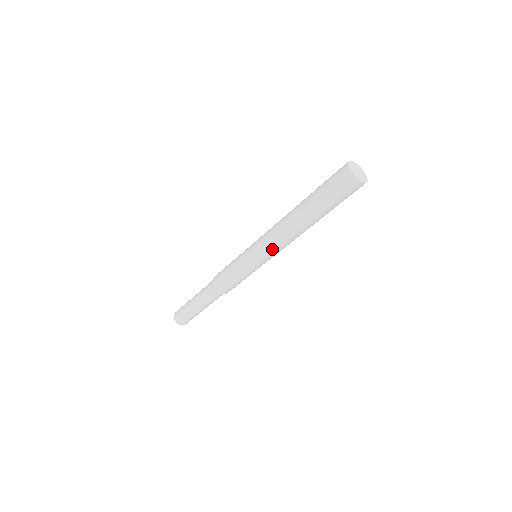
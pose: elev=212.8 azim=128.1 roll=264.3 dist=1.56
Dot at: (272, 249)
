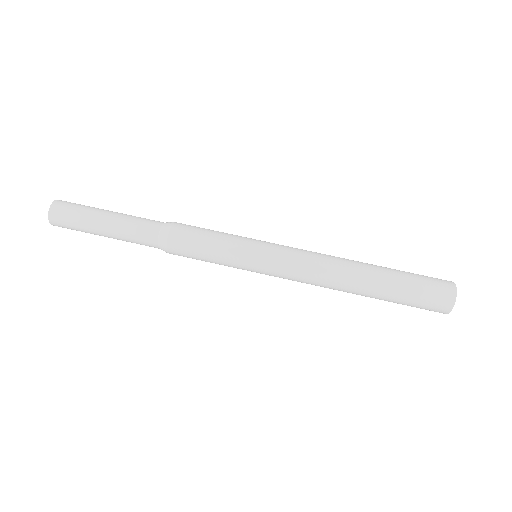
Dot at: (292, 276)
